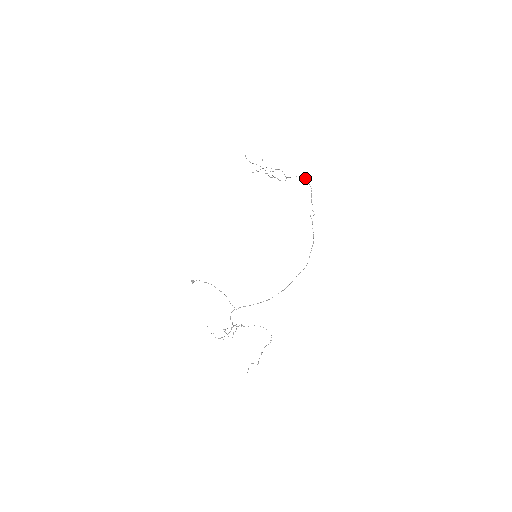
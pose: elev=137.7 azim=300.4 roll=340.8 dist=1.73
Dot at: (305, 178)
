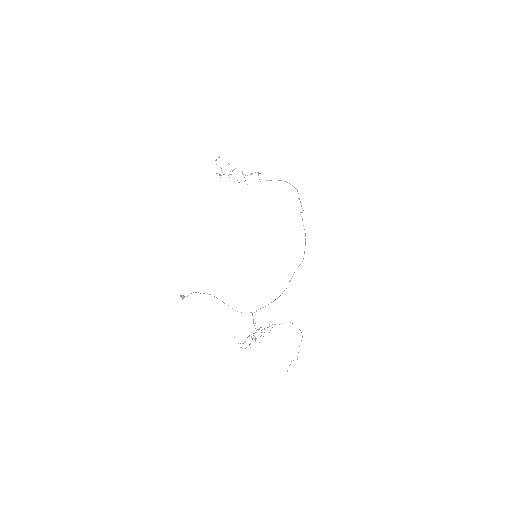
Dot at: (285, 181)
